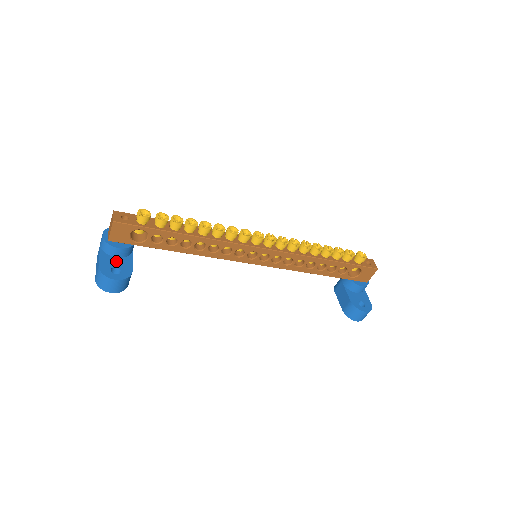
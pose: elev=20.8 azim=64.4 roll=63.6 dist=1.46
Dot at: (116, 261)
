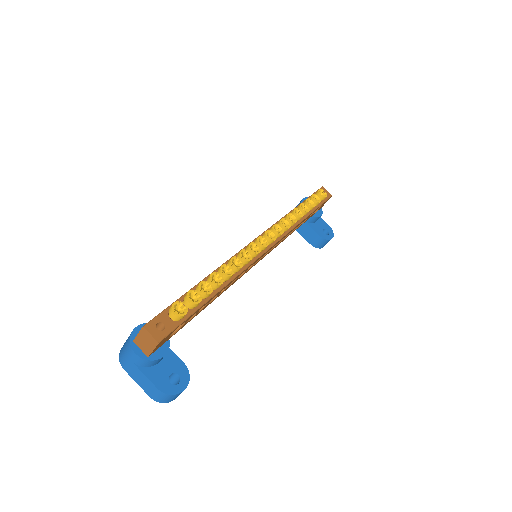
Dot at: (163, 367)
